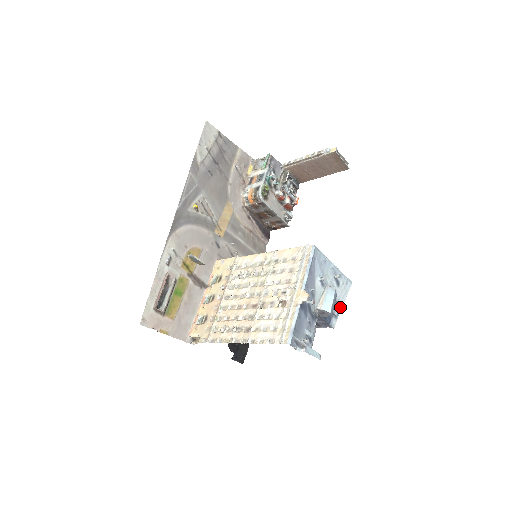
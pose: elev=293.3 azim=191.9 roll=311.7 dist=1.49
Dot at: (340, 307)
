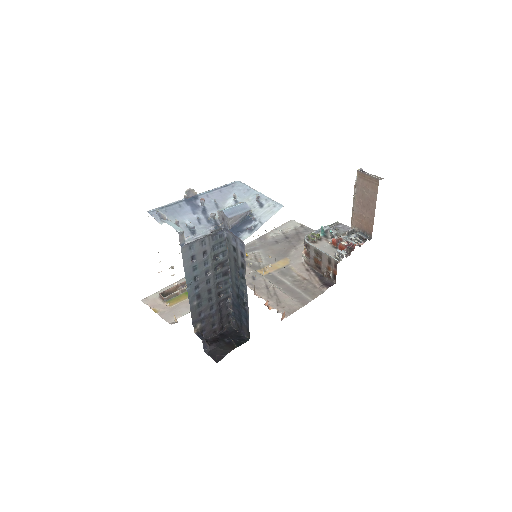
Dot at: (260, 225)
